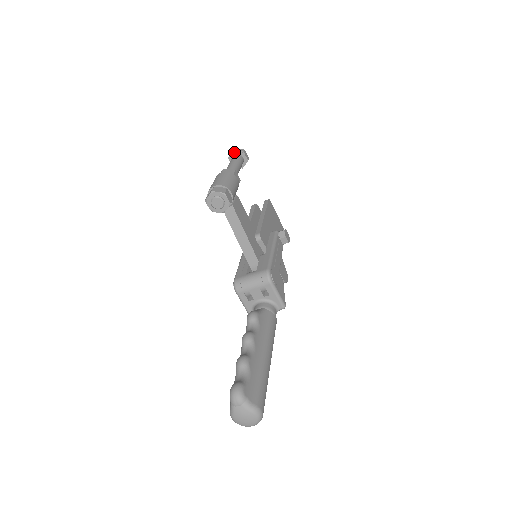
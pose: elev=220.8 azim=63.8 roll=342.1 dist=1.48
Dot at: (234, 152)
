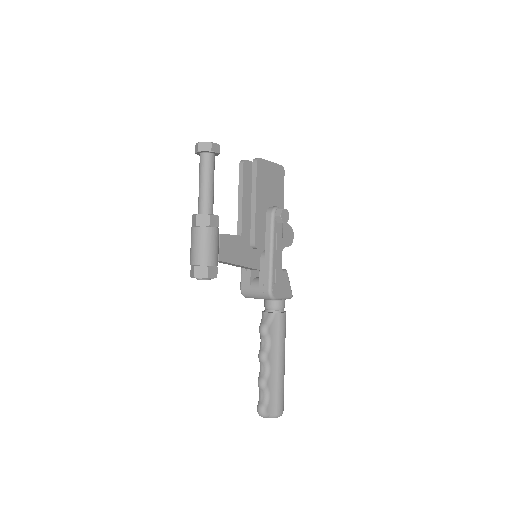
Dot at: (200, 152)
